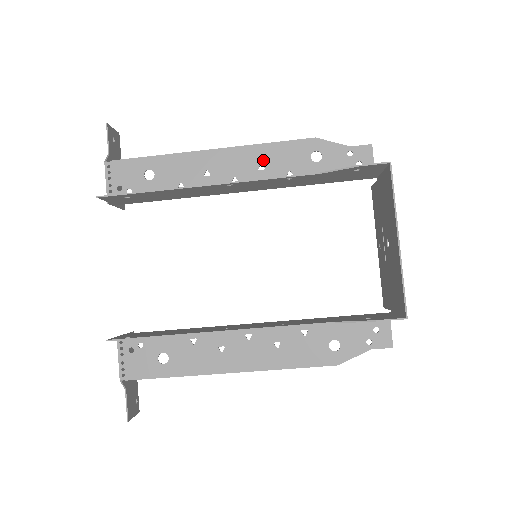
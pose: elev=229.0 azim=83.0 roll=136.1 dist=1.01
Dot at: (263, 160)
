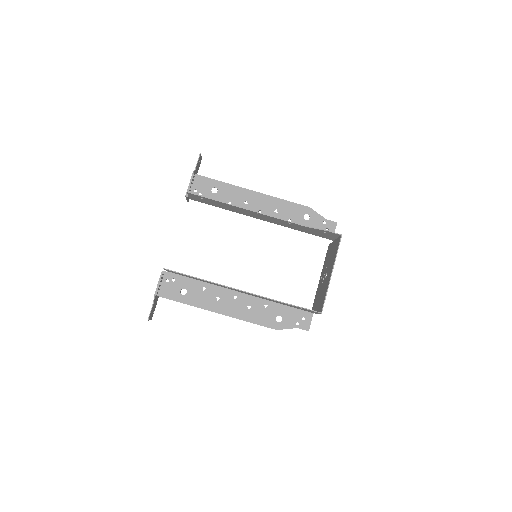
Dot at: (278, 208)
